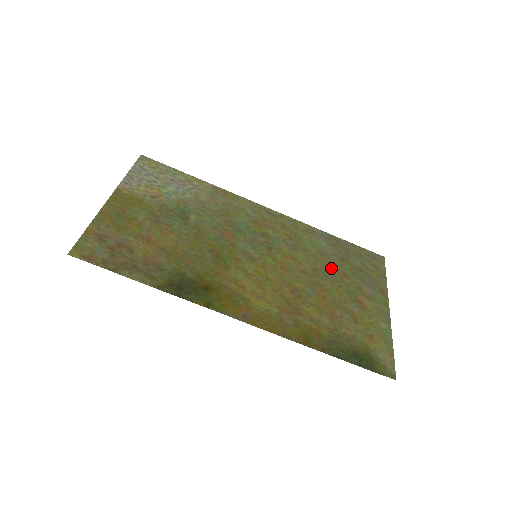
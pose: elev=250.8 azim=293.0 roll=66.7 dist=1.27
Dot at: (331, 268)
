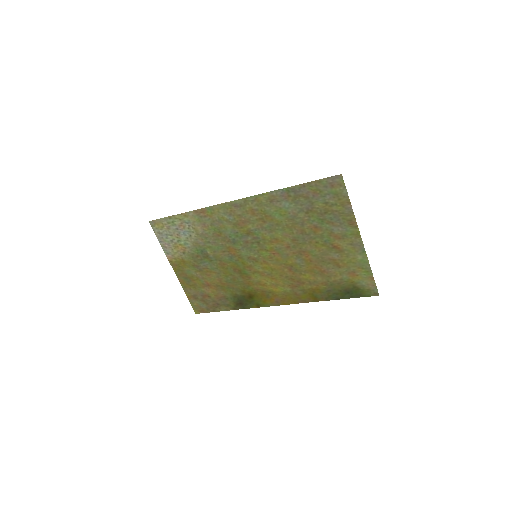
Dot at: (303, 229)
